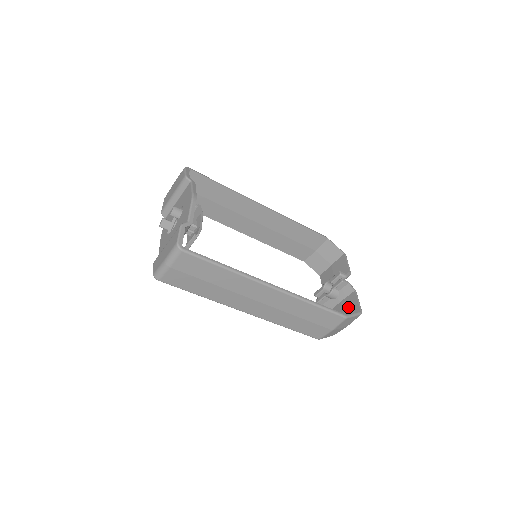
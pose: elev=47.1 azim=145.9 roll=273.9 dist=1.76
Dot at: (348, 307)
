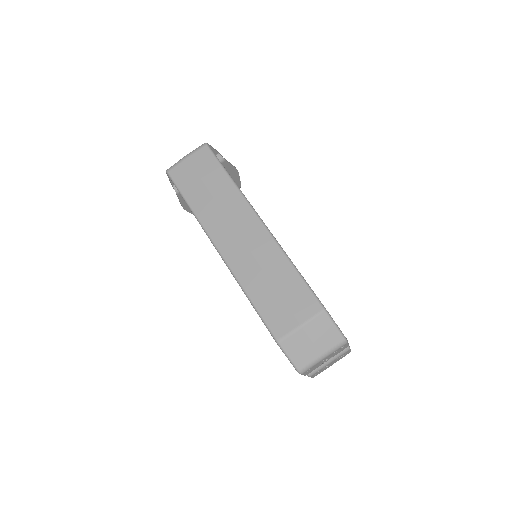
Dot at: occluded
